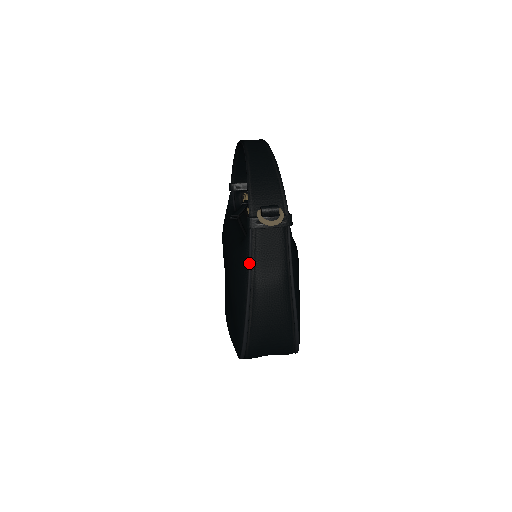
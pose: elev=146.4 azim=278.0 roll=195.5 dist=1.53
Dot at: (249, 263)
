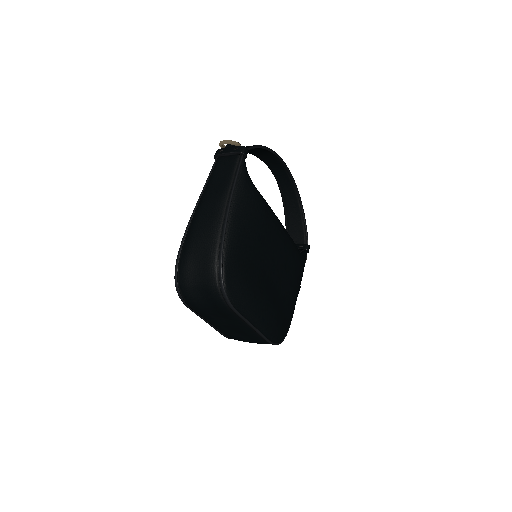
Dot at: (206, 182)
